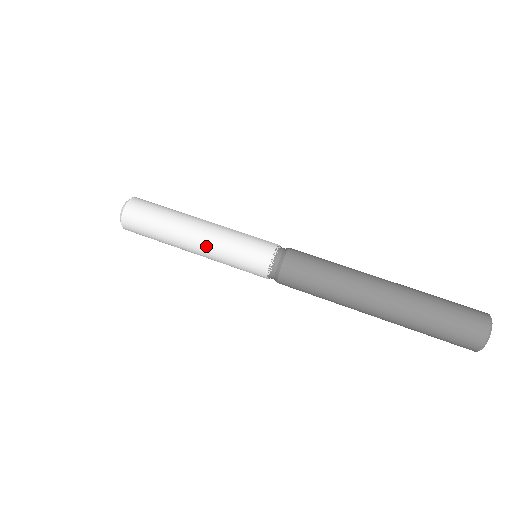
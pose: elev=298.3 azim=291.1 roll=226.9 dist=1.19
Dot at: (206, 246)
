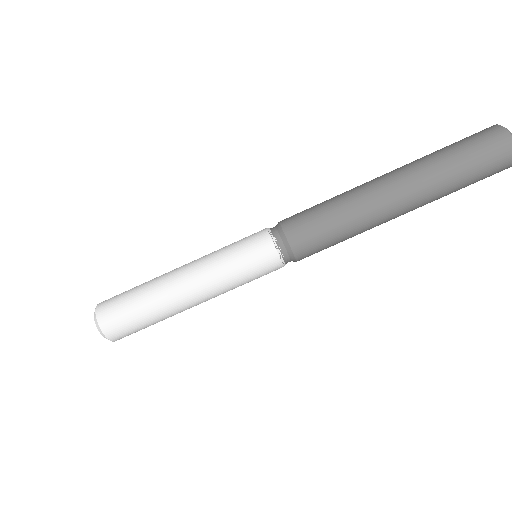
Dot at: (212, 297)
